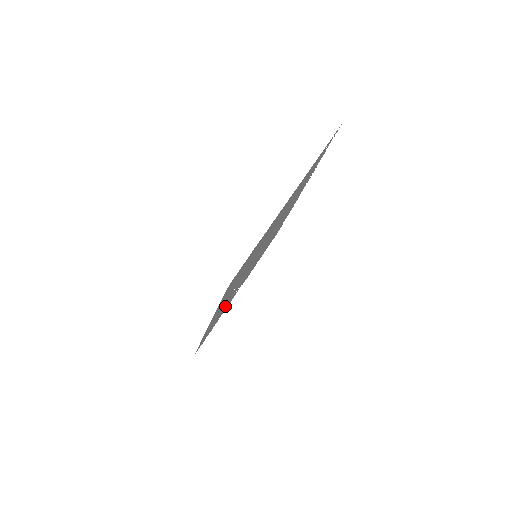
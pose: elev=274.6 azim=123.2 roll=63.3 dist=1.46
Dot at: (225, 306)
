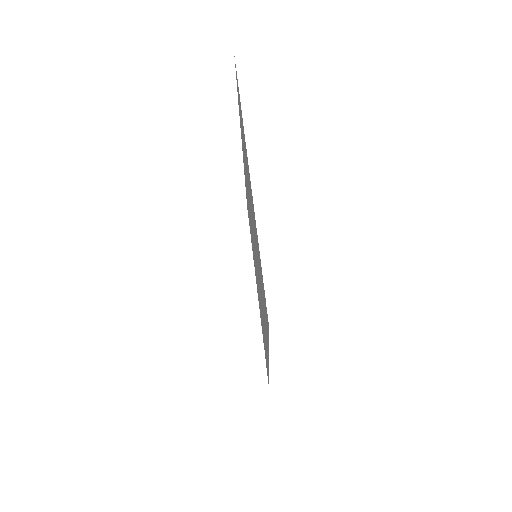
Dot at: occluded
